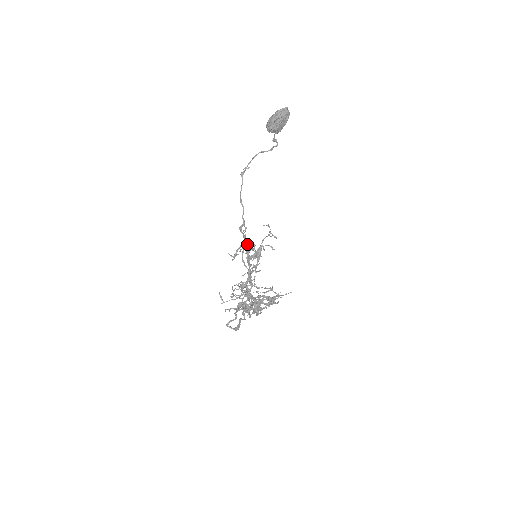
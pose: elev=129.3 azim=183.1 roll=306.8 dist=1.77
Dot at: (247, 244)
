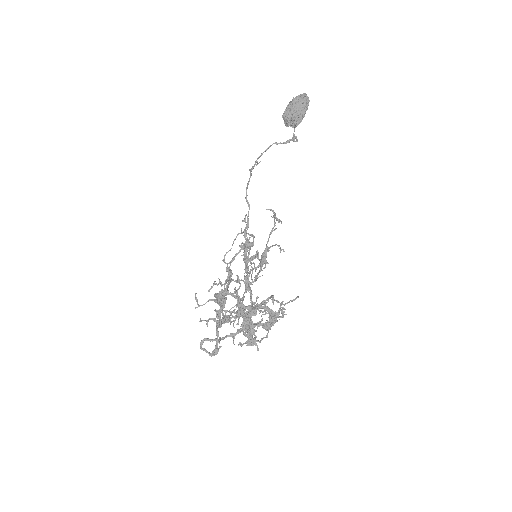
Dot at: occluded
